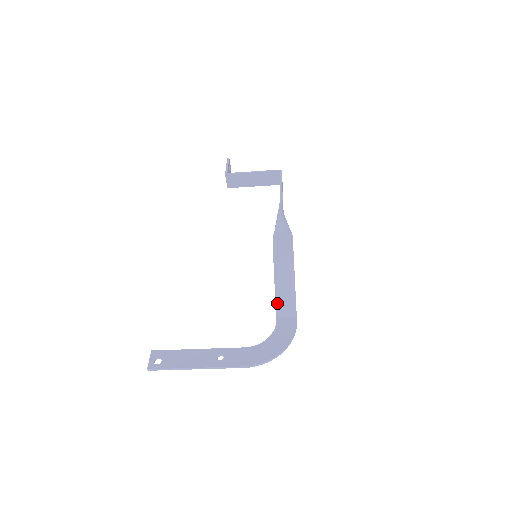
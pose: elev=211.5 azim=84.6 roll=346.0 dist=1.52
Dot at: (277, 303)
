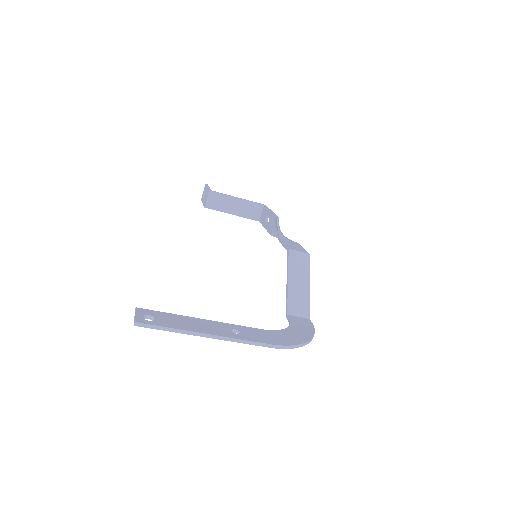
Dot at: (289, 299)
